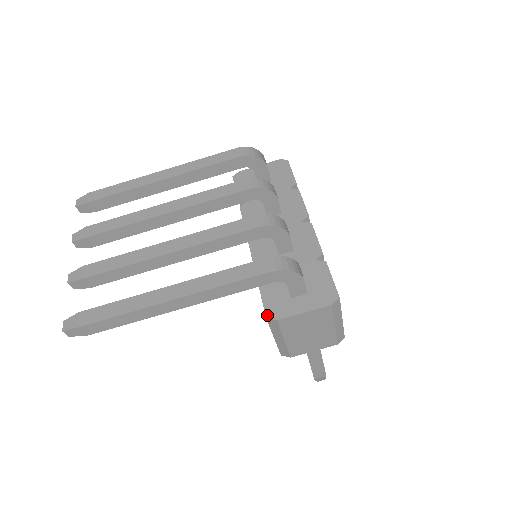
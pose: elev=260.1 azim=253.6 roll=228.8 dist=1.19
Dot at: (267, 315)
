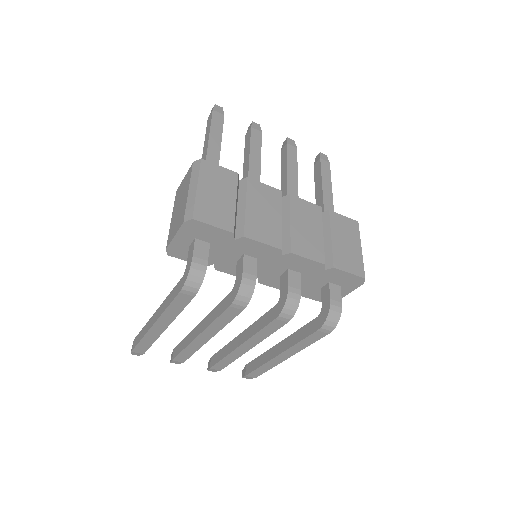
Dot at: occluded
